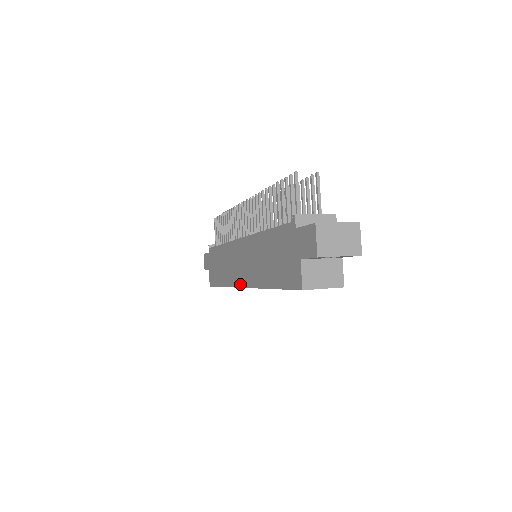
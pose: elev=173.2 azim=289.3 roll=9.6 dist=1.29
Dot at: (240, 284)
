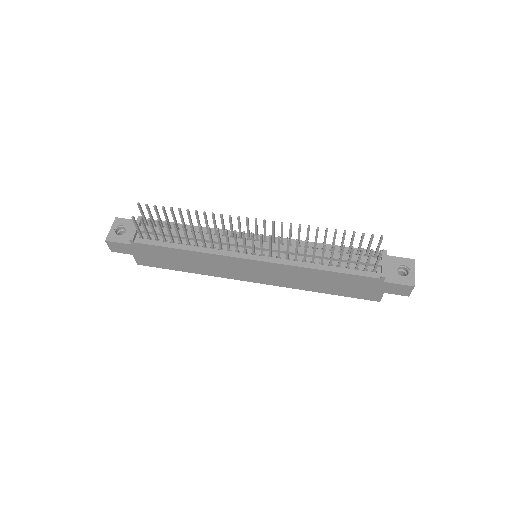
Dot at: (250, 281)
